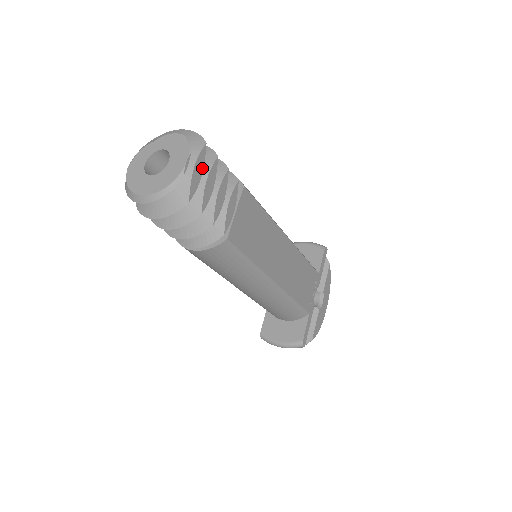
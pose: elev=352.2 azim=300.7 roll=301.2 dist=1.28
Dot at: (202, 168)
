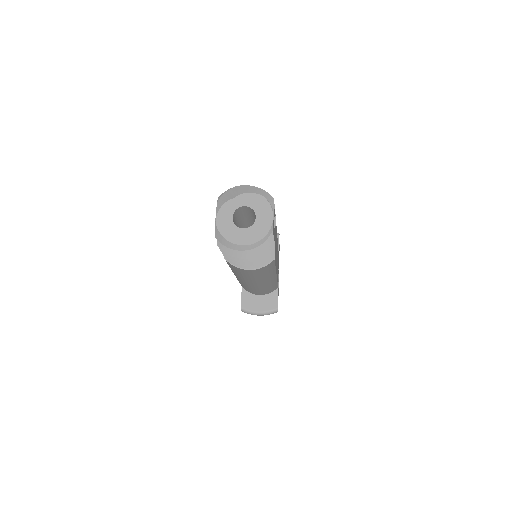
Dot at: occluded
